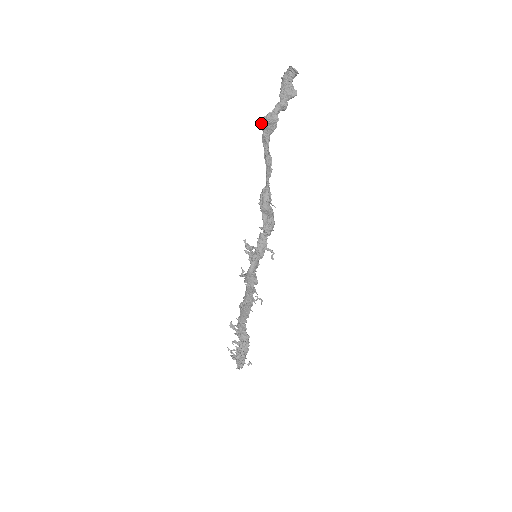
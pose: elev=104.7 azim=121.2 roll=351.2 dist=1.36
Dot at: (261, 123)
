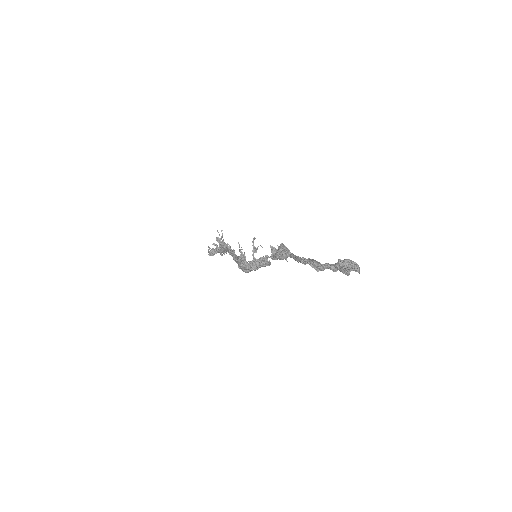
Dot at: (309, 259)
